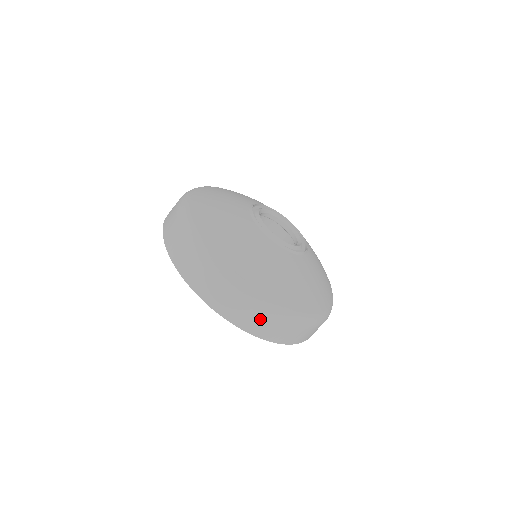
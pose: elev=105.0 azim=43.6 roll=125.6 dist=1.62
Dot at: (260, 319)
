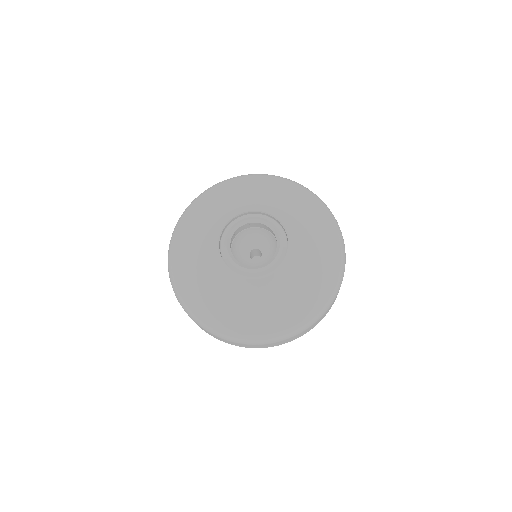
Dot at: occluded
